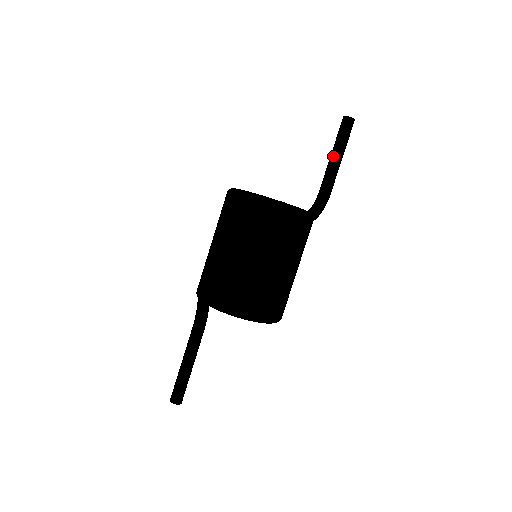
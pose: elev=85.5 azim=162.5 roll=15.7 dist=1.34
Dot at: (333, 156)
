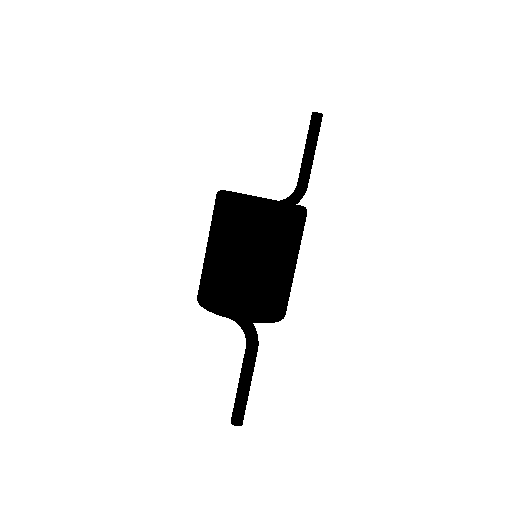
Dot at: (312, 151)
